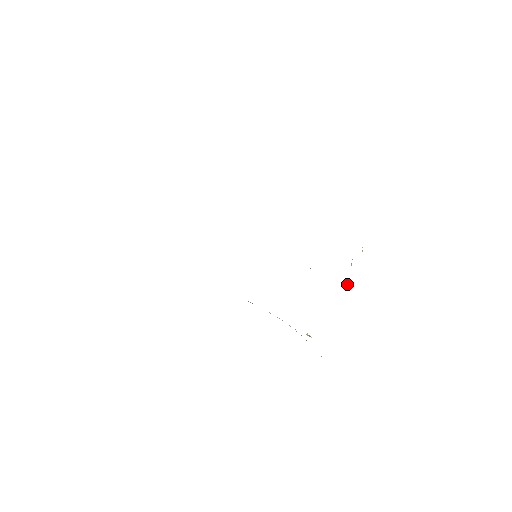
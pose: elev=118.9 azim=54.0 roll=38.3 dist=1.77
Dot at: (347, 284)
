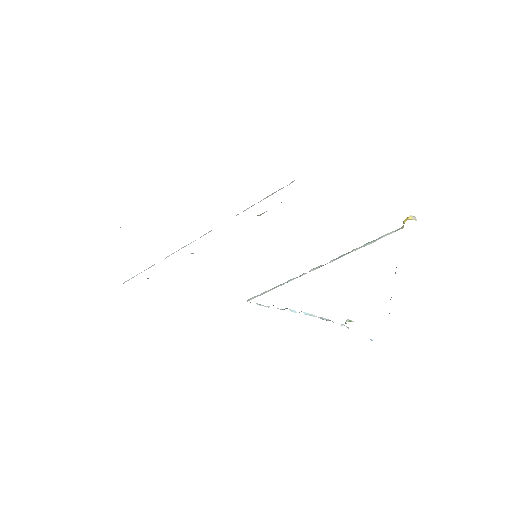
Dot at: occluded
